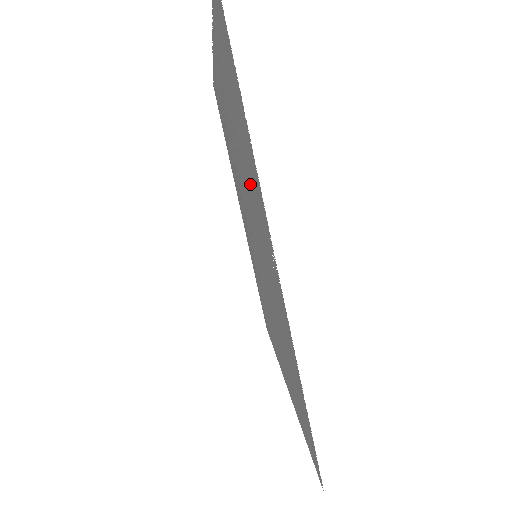
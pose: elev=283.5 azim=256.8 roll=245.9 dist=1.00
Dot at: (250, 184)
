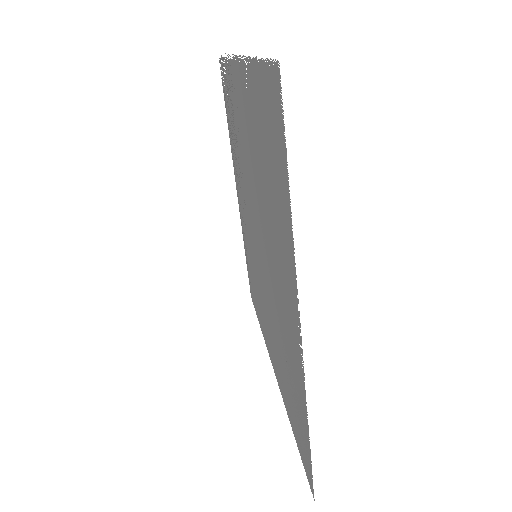
Dot at: (274, 237)
